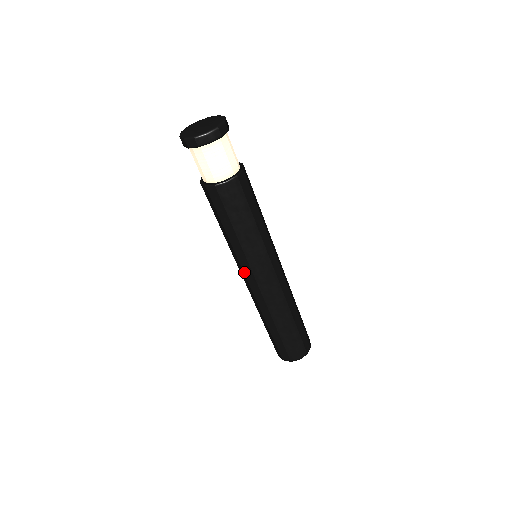
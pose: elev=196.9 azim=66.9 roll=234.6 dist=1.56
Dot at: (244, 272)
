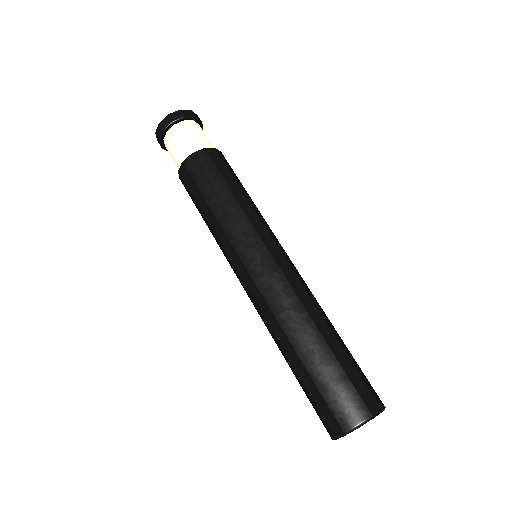
Dot at: (236, 269)
